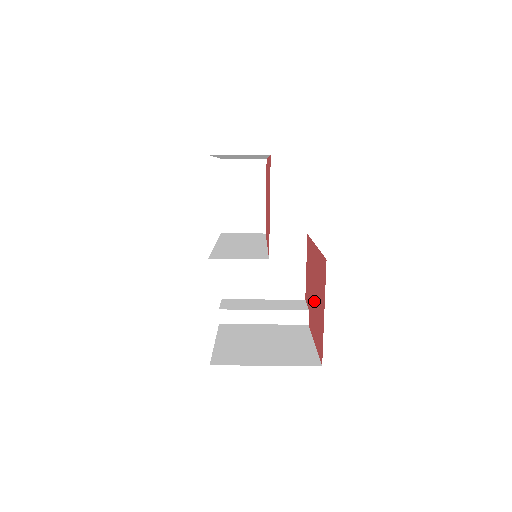
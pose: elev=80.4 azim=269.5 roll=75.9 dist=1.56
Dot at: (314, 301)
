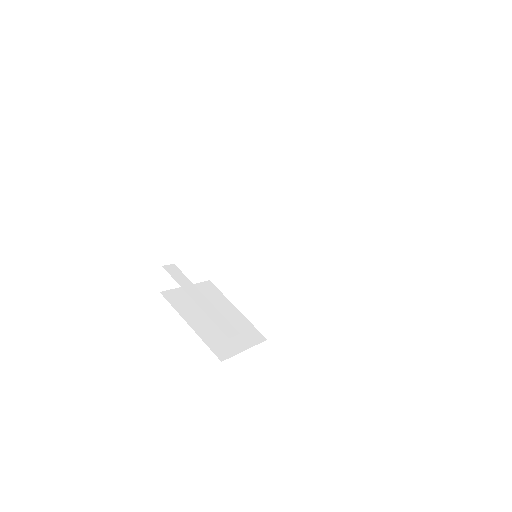
Dot at: occluded
